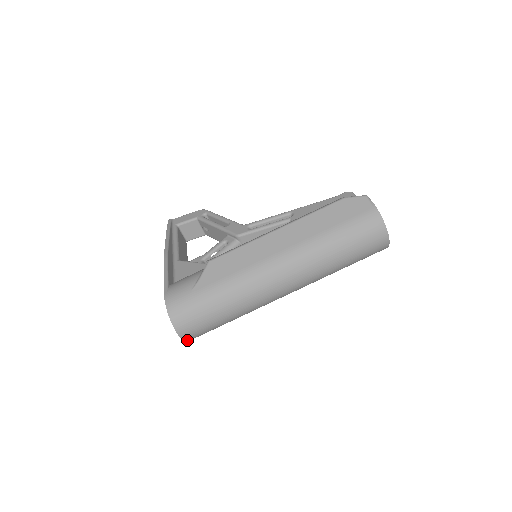
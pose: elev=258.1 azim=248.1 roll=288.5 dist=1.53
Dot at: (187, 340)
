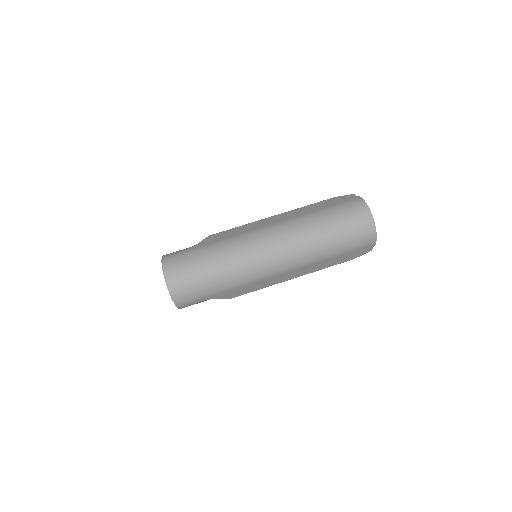
Dot at: (174, 297)
